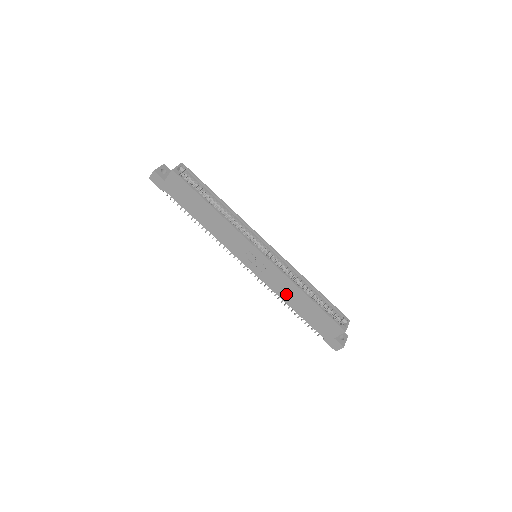
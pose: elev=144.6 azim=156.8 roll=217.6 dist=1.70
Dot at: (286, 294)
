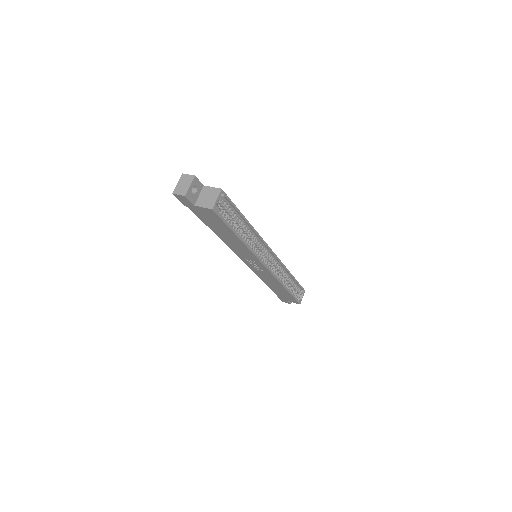
Dot at: (268, 281)
